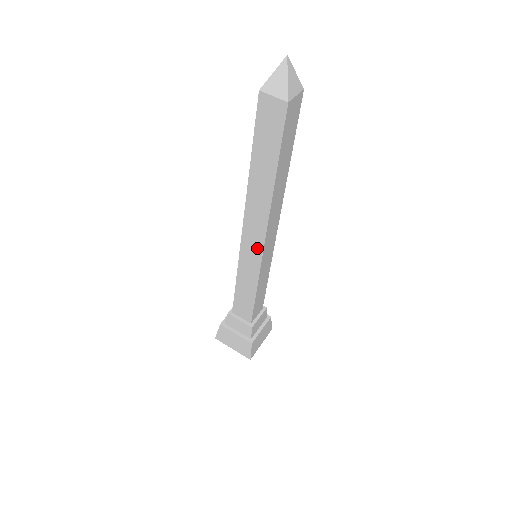
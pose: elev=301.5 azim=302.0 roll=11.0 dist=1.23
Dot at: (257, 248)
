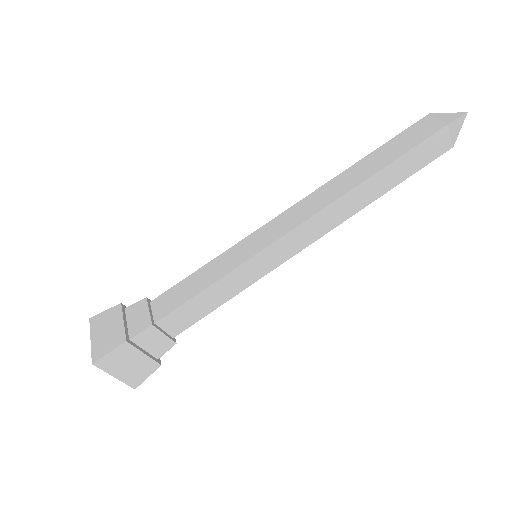
Dot at: (279, 232)
